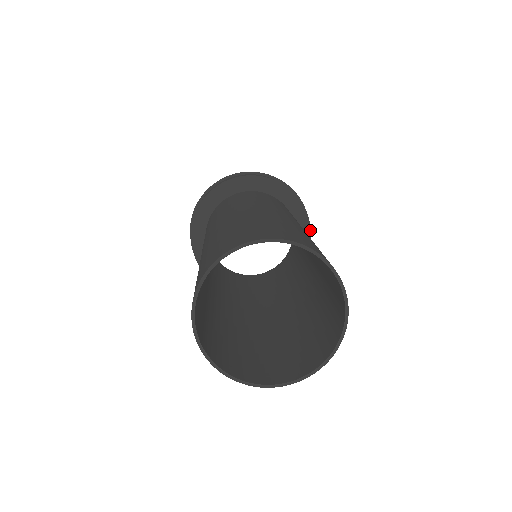
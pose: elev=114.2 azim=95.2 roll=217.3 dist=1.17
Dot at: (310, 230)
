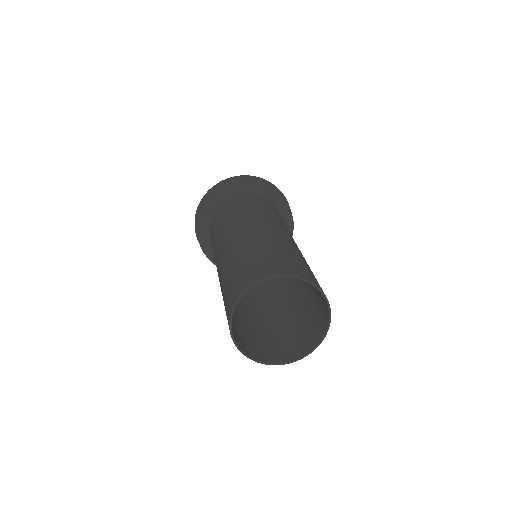
Dot at: occluded
